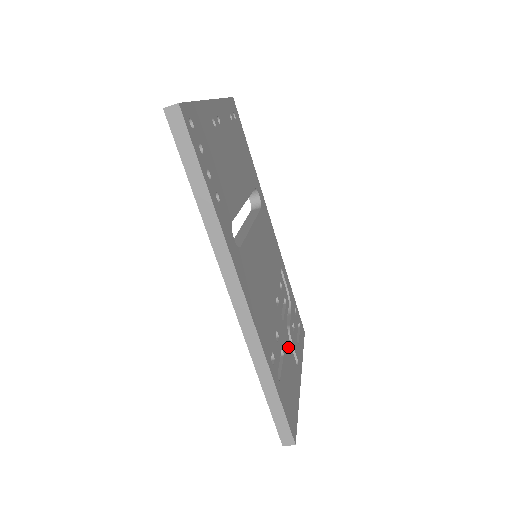
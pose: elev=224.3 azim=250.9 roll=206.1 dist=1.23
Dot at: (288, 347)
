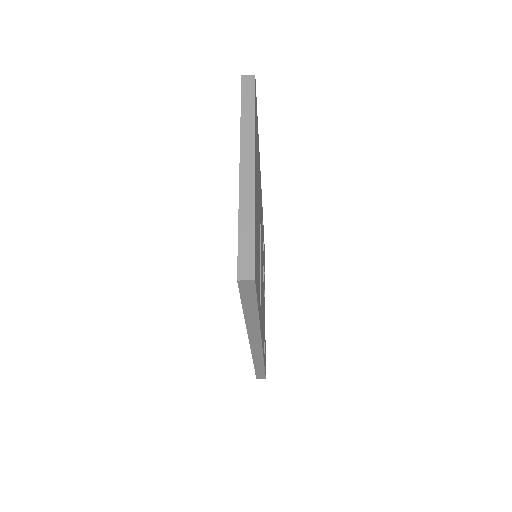
Dot at: occluded
